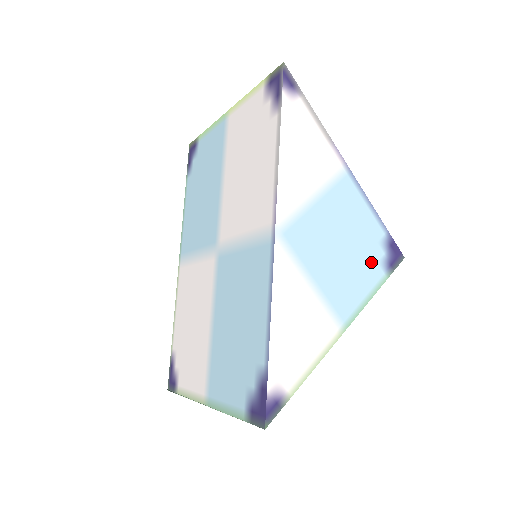
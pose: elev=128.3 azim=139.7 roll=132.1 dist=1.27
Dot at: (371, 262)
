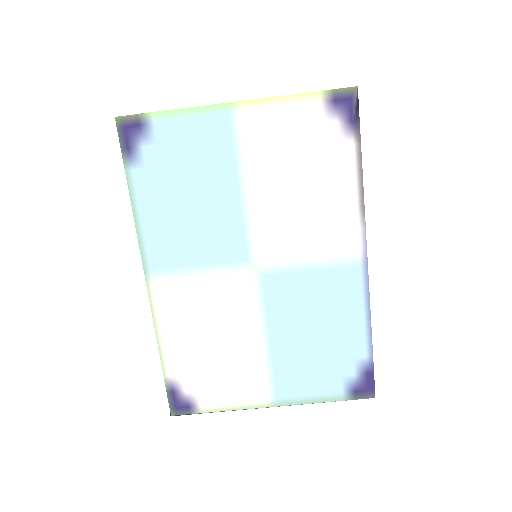
Dot at: occluded
